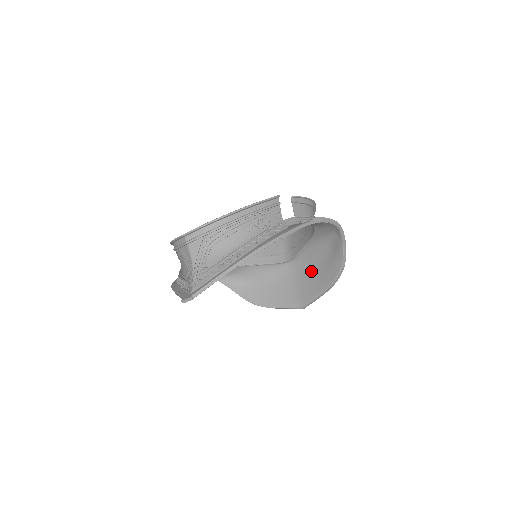
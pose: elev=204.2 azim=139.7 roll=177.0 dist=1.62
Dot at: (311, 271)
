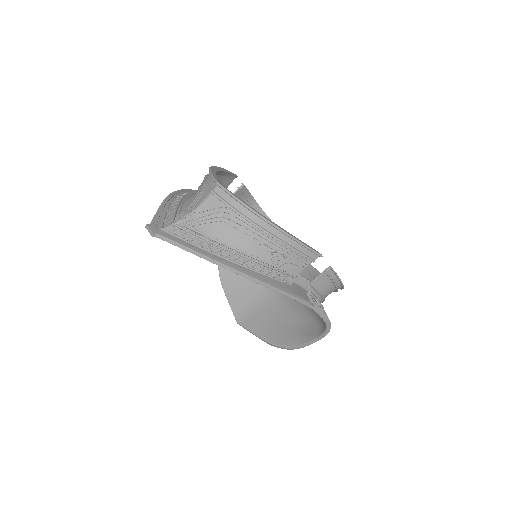
Dot at: (277, 313)
